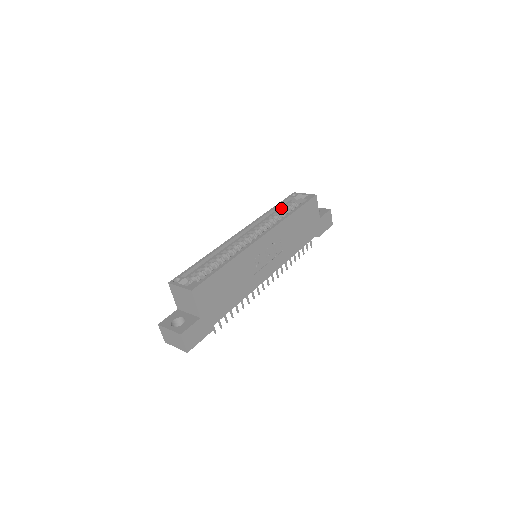
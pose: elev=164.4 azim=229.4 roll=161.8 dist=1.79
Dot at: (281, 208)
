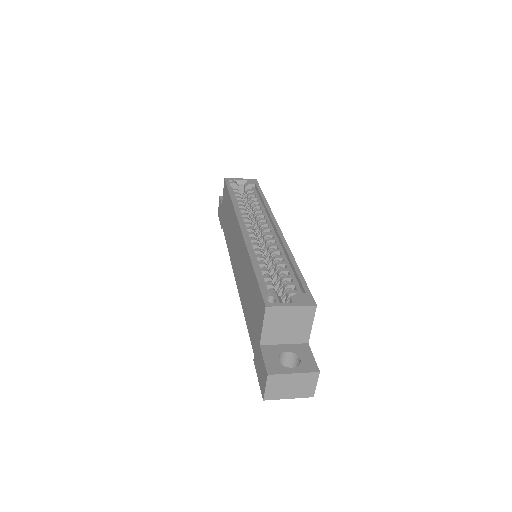
Dot at: (236, 196)
